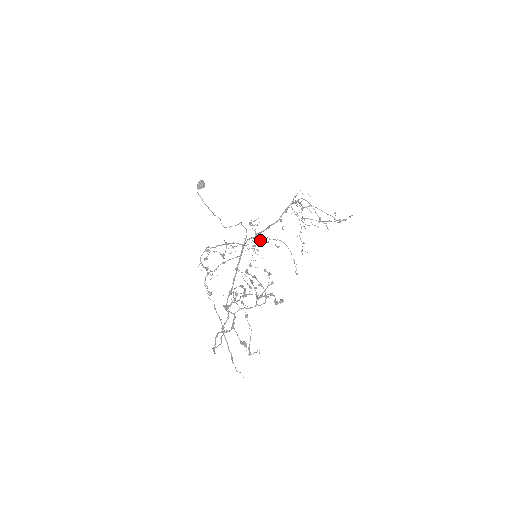
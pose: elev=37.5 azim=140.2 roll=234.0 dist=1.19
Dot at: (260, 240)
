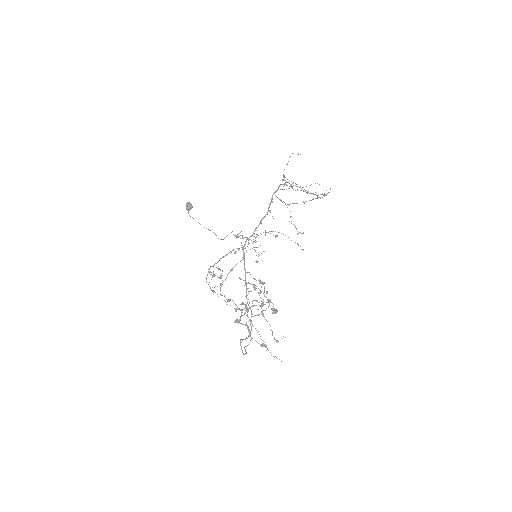
Dot at: (254, 241)
